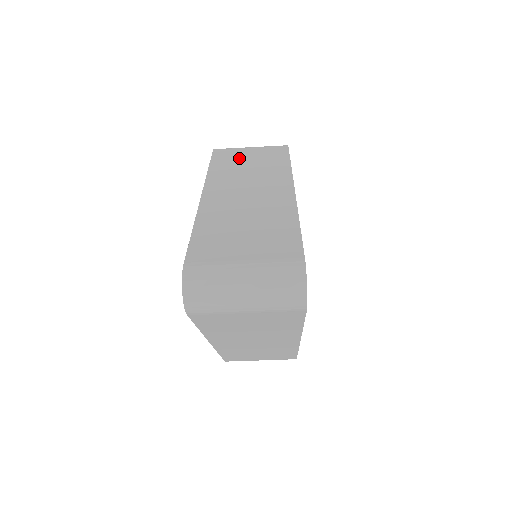
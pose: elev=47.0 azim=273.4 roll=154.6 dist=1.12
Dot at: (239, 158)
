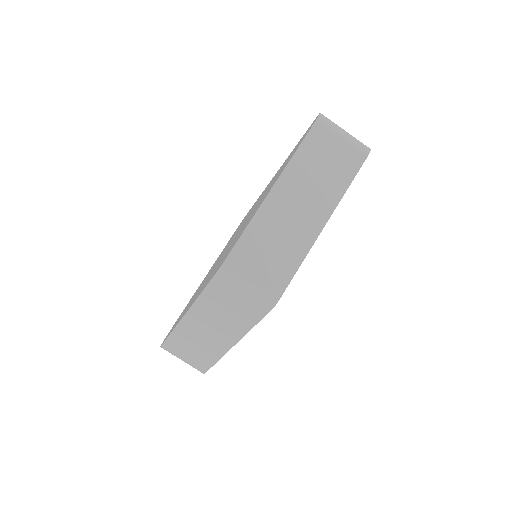
Dot at: occluded
